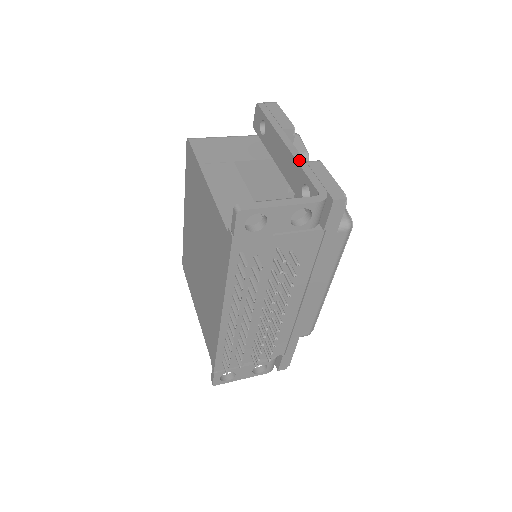
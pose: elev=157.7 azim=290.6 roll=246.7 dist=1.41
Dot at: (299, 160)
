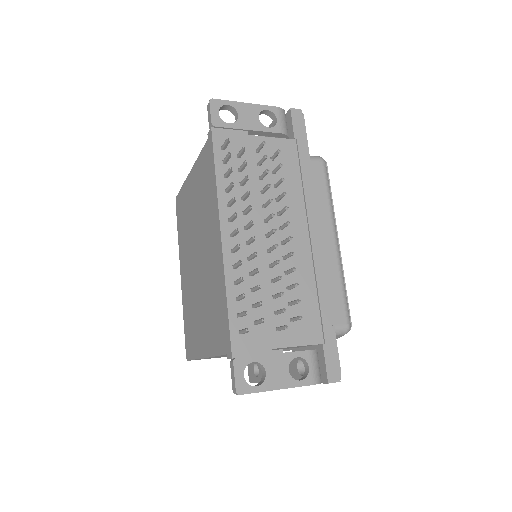
Dot at: occluded
